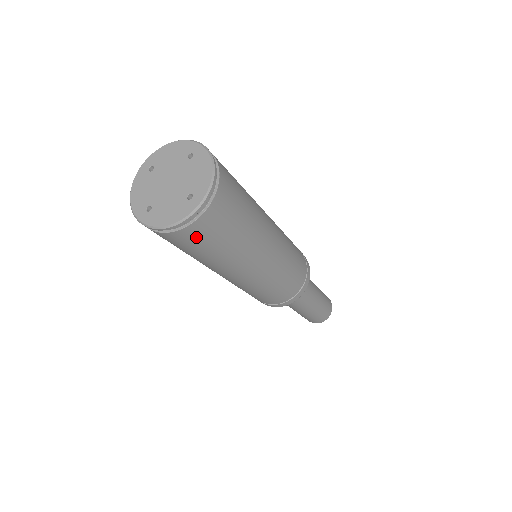
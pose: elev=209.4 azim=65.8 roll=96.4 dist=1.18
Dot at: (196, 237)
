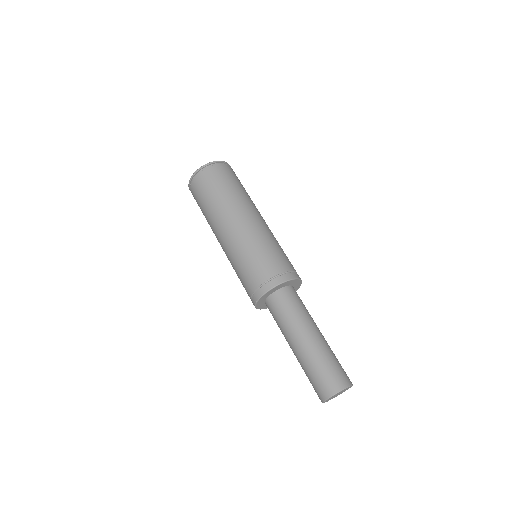
Dot at: (211, 177)
